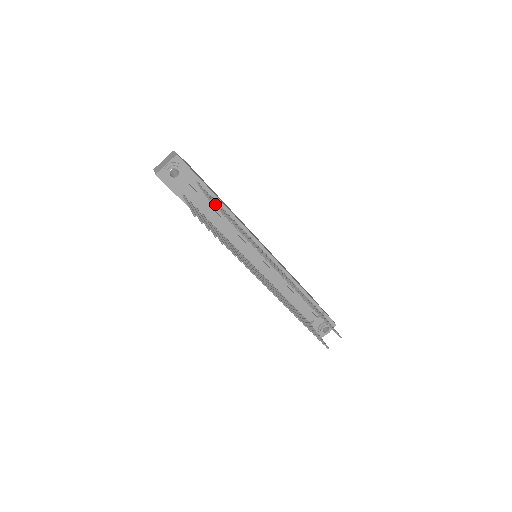
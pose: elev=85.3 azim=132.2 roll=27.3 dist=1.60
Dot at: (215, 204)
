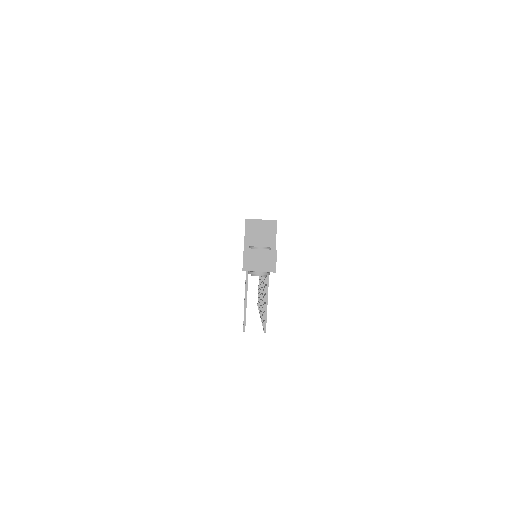
Dot at: occluded
